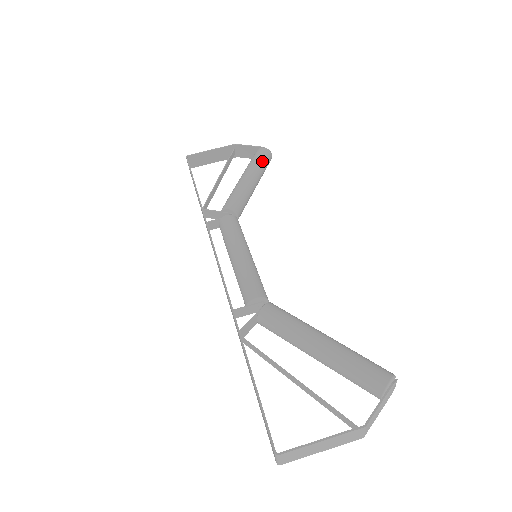
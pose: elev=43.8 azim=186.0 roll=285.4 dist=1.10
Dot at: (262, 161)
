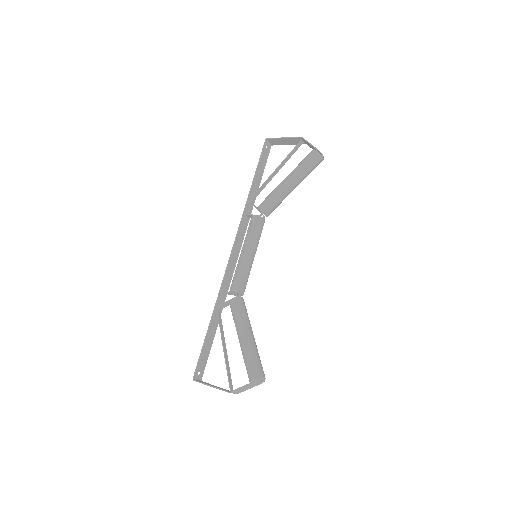
Dot at: (307, 166)
